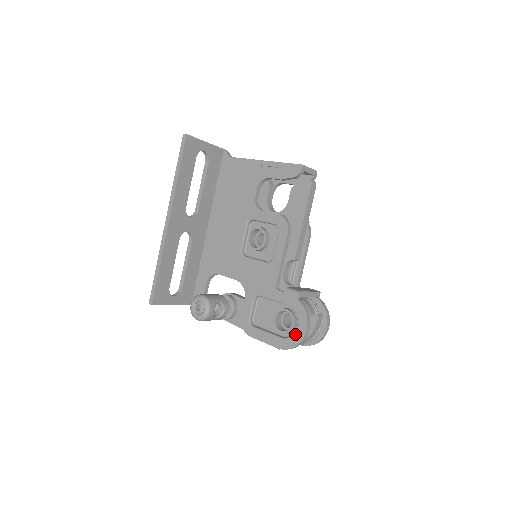
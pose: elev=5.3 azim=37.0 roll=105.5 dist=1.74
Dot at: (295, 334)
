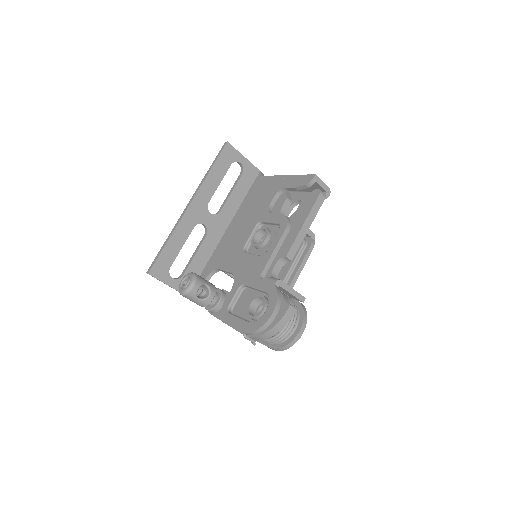
Dot at: (261, 317)
